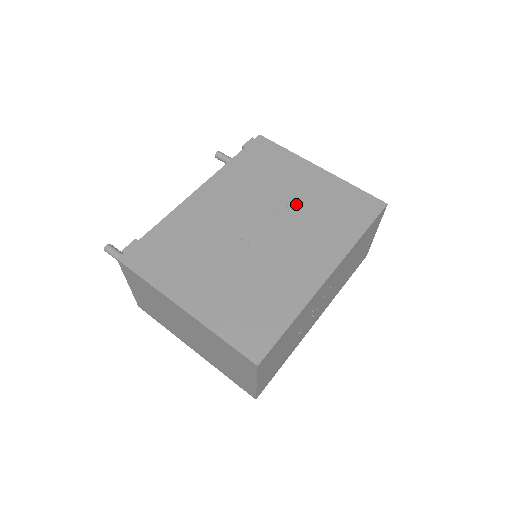
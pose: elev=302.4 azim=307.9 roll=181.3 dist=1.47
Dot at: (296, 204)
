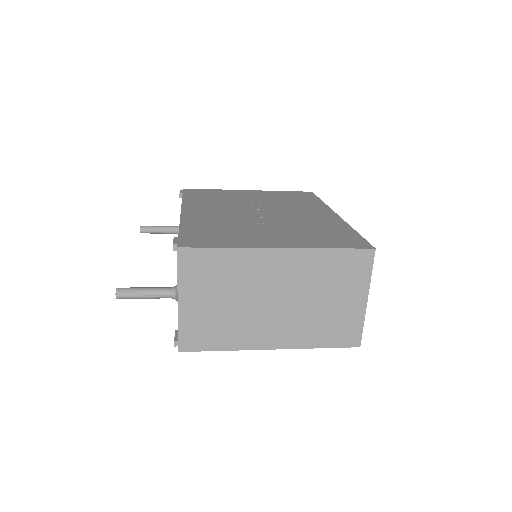
Dot at: (263, 201)
